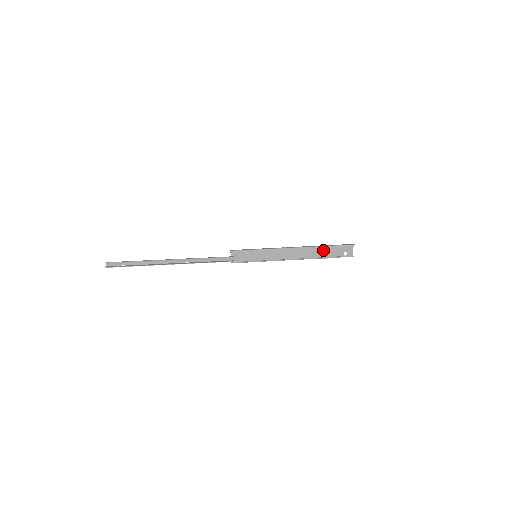
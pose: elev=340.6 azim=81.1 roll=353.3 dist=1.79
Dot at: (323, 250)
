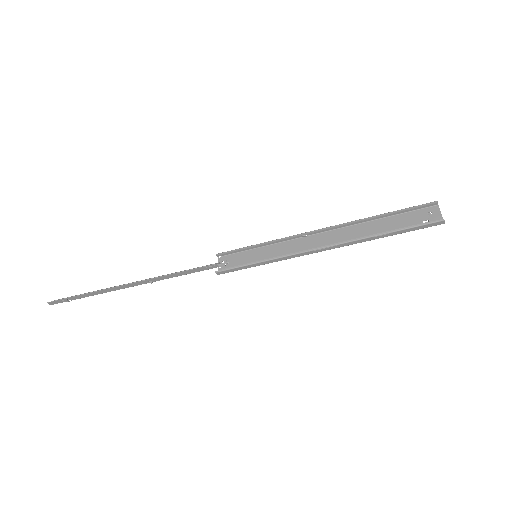
Dot at: (378, 226)
